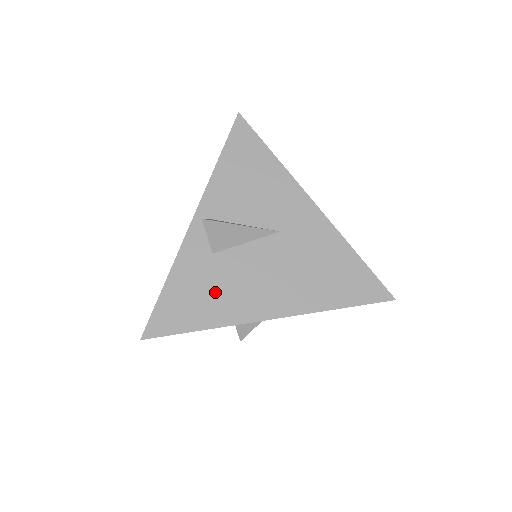
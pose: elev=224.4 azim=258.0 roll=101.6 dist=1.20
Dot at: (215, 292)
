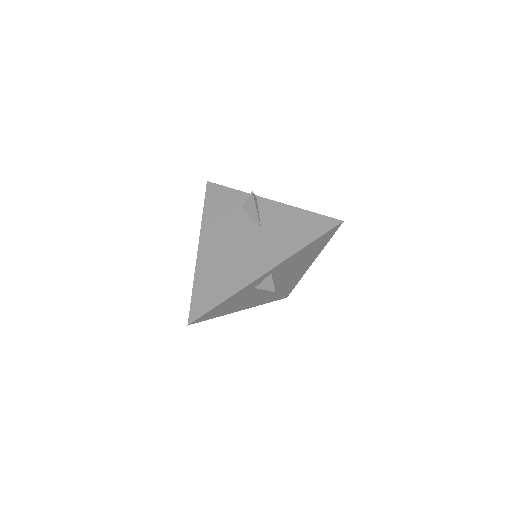
Dot at: (237, 303)
